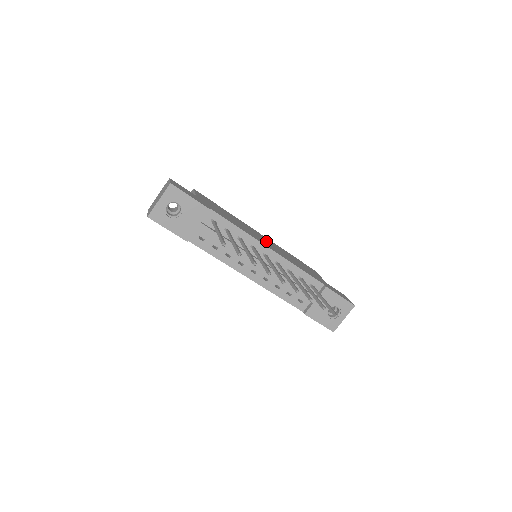
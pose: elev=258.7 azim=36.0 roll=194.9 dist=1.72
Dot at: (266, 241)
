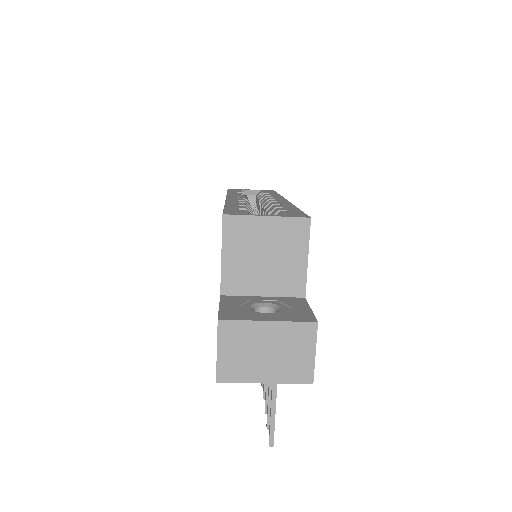
Dot at: occluded
